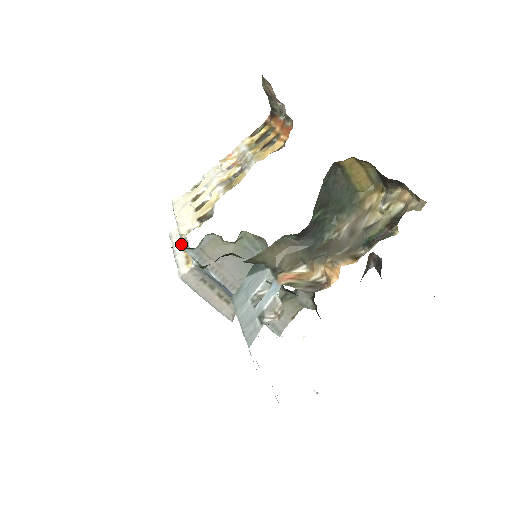
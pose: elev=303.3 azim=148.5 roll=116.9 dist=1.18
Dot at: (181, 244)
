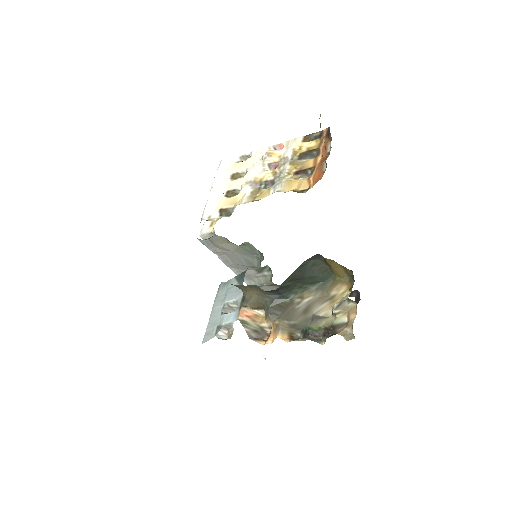
Dot at: occluded
